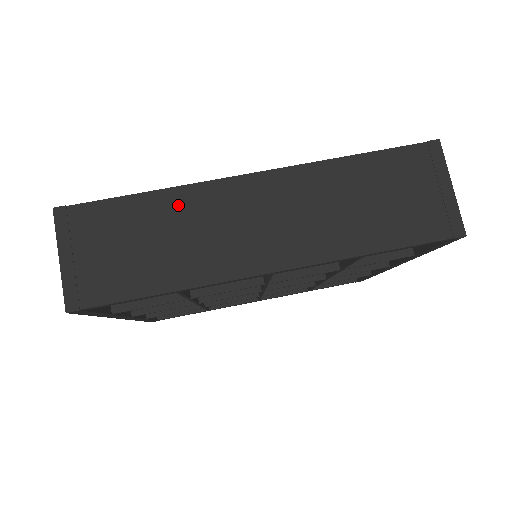
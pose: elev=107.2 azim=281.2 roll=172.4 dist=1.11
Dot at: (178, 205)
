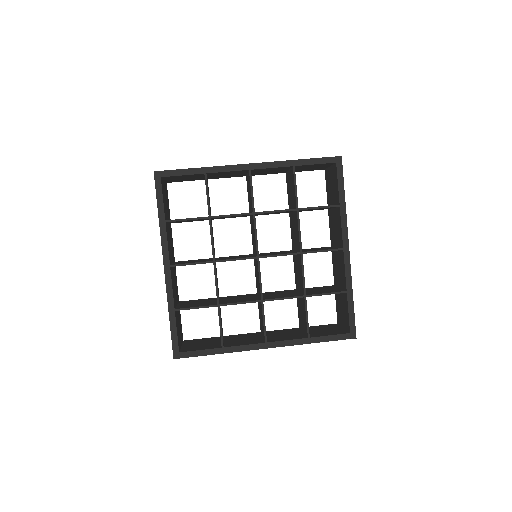
Dot at: occluded
